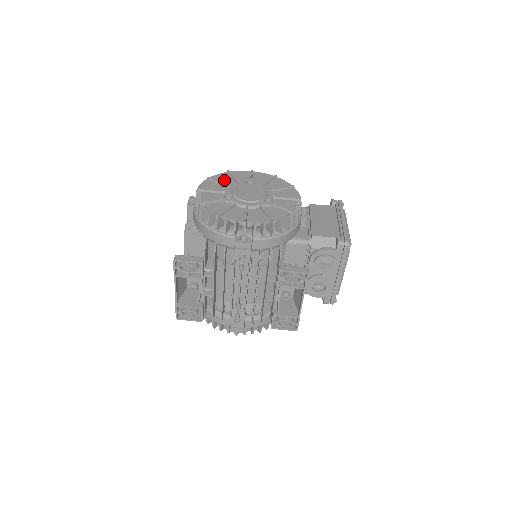
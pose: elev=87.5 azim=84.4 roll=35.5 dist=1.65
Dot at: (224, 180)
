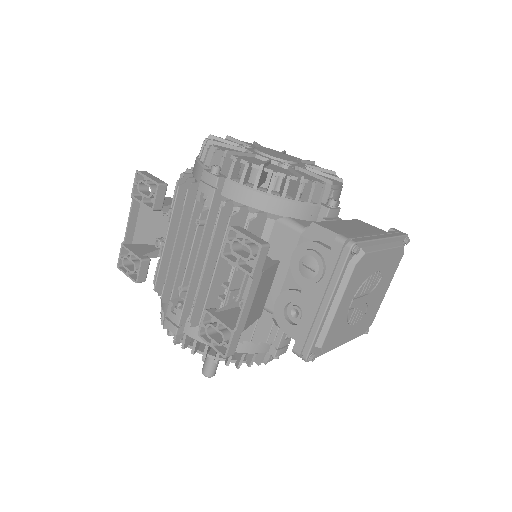
Dot at: occluded
